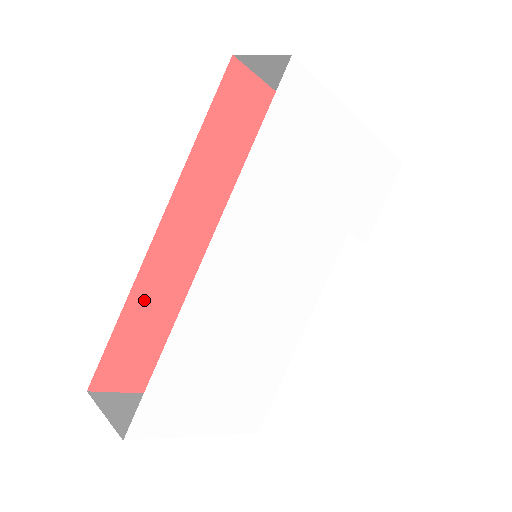
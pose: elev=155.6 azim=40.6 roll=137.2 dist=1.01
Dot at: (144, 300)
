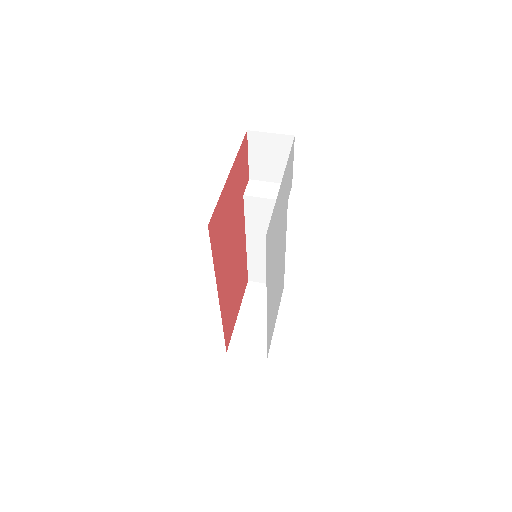
Dot at: (225, 316)
